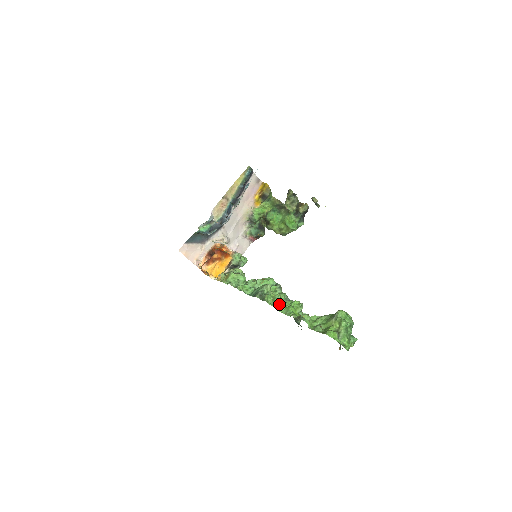
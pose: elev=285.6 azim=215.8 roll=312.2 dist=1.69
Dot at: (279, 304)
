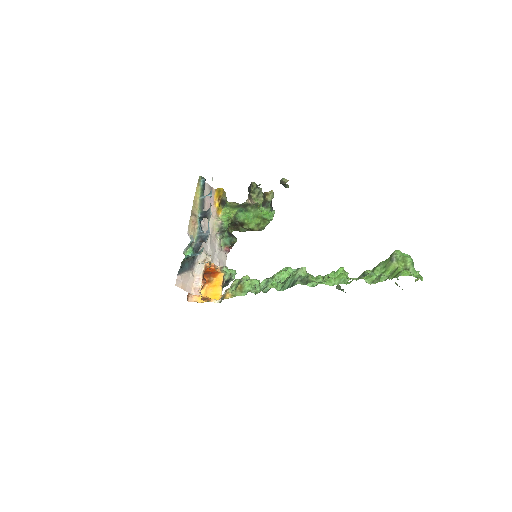
Dot at: (325, 279)
